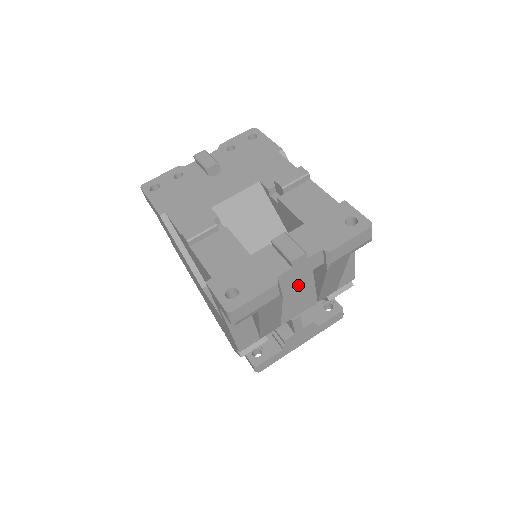
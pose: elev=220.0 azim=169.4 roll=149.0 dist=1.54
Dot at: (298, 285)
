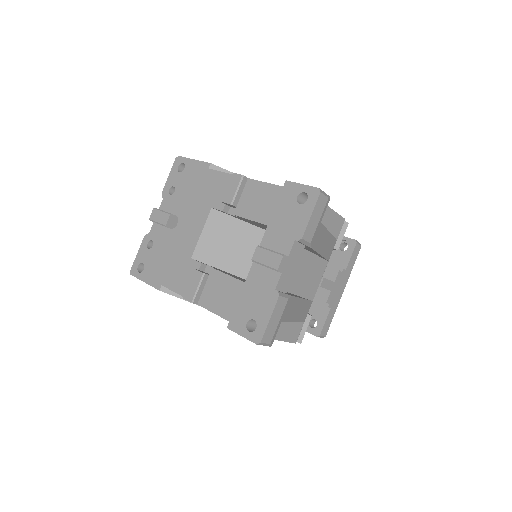
Dot at: (301, 267)
